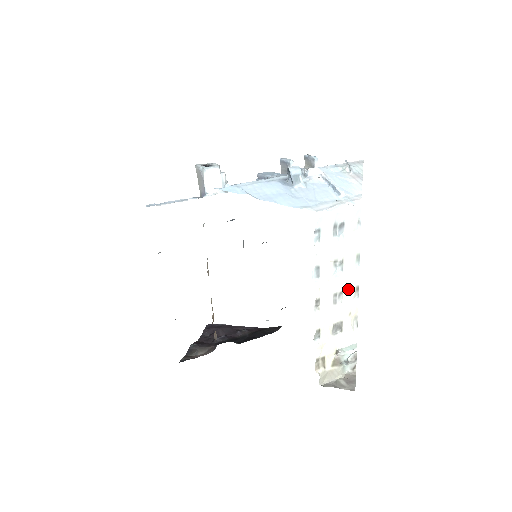
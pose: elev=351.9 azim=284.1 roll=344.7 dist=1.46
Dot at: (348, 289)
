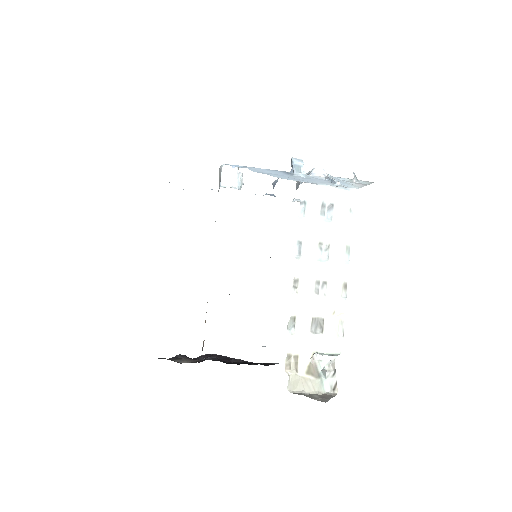
Dot at: (334, 282)
